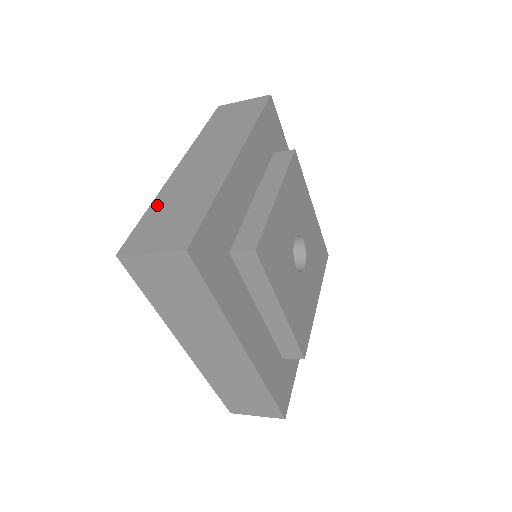
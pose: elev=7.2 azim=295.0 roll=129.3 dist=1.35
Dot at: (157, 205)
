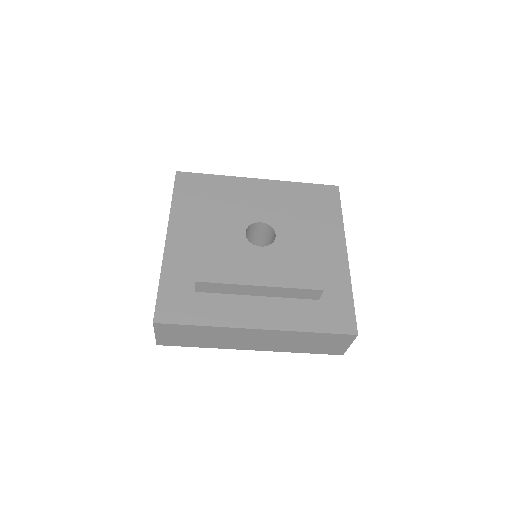
Dot at: occluded
